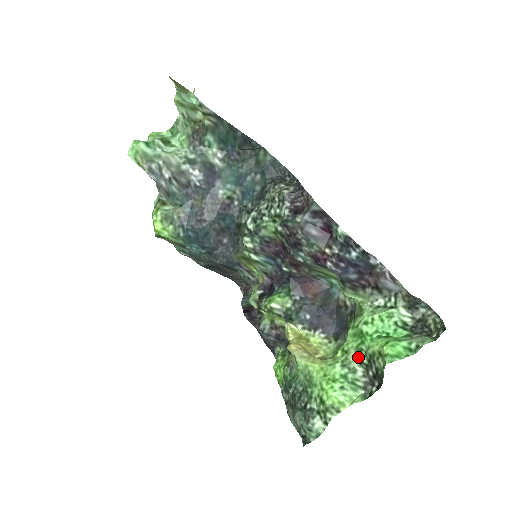
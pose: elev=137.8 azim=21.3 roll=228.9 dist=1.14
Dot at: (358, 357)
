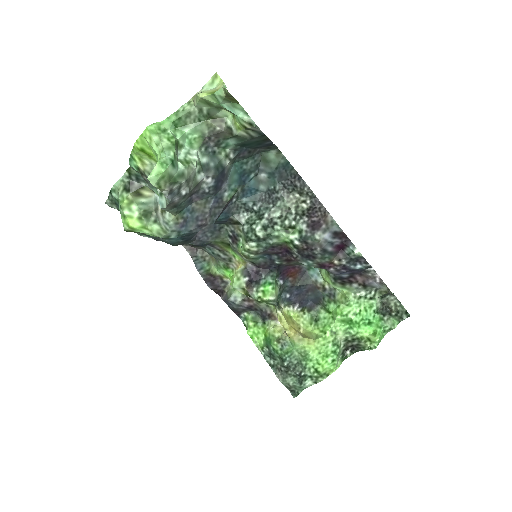
Dot at: (345, 337)
